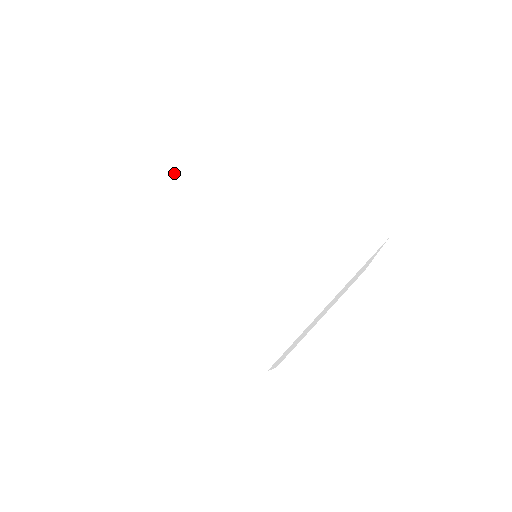
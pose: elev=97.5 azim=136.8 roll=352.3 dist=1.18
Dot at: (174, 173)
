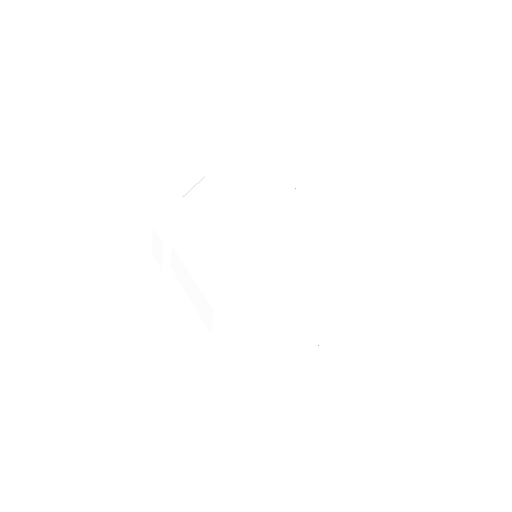
Dot at: (267, 279)
